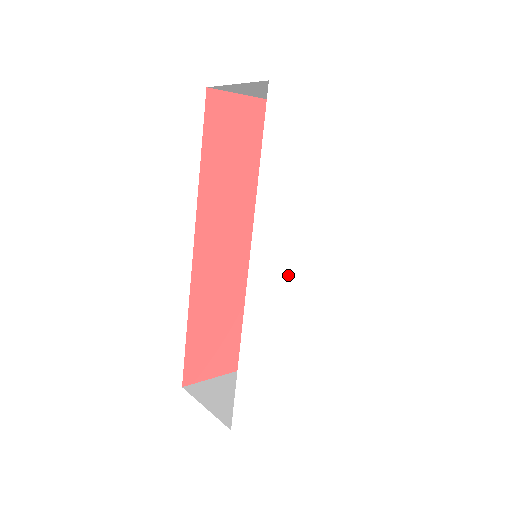
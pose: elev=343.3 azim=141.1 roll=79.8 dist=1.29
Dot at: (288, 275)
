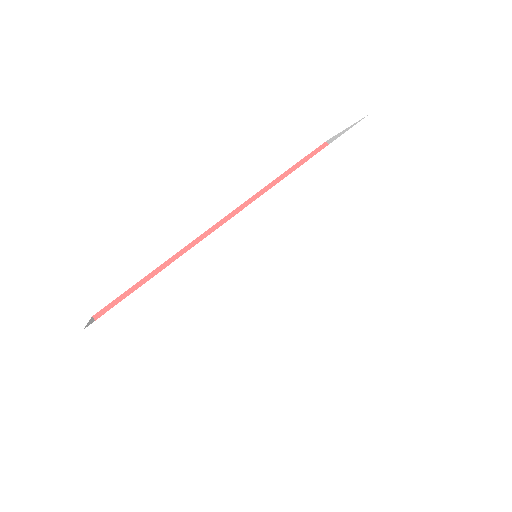
Dot at: (266, 264)
